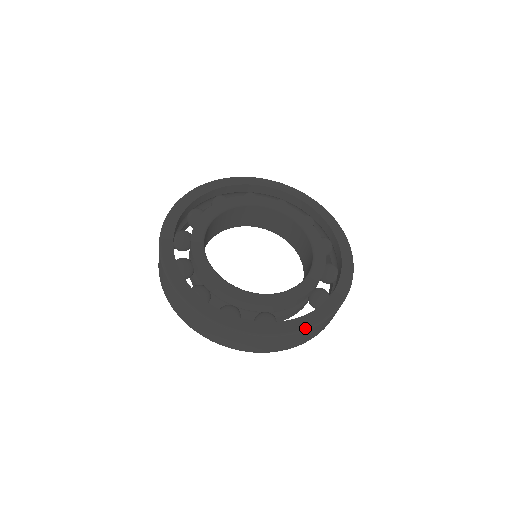
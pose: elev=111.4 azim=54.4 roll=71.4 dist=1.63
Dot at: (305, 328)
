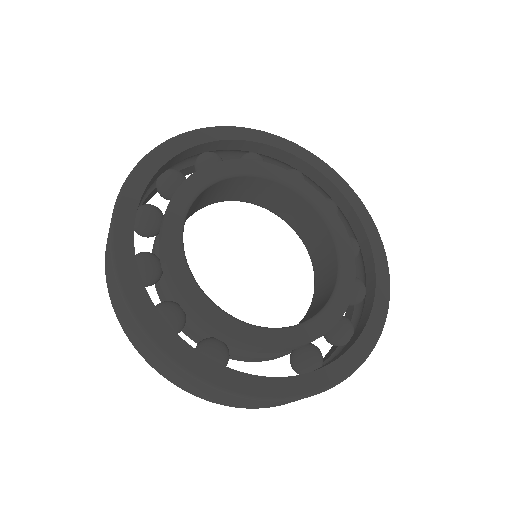
Dot at: (259, 396)
